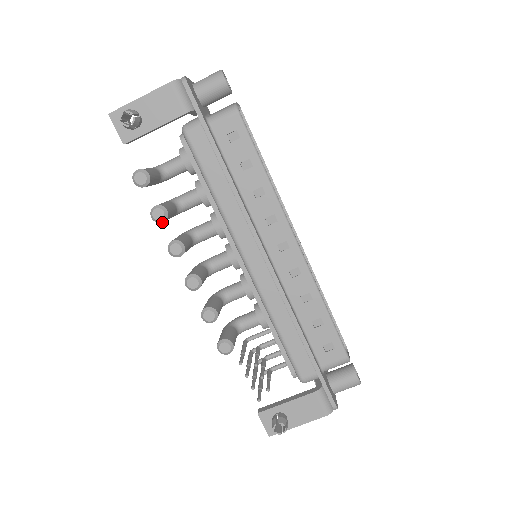
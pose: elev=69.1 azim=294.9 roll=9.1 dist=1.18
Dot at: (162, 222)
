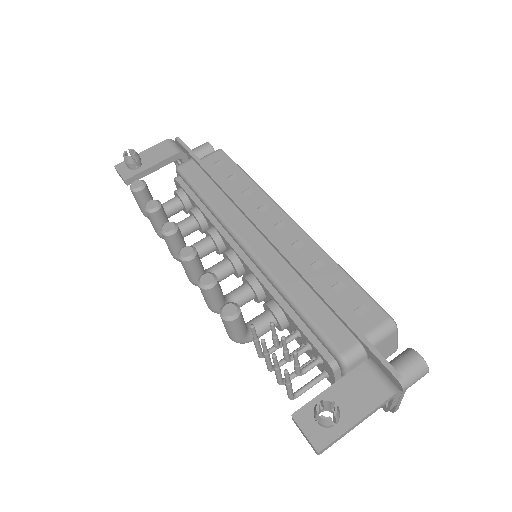
Dot at: (155, 211)
